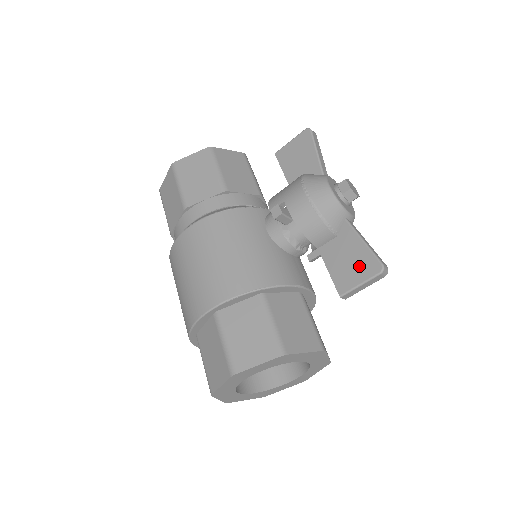
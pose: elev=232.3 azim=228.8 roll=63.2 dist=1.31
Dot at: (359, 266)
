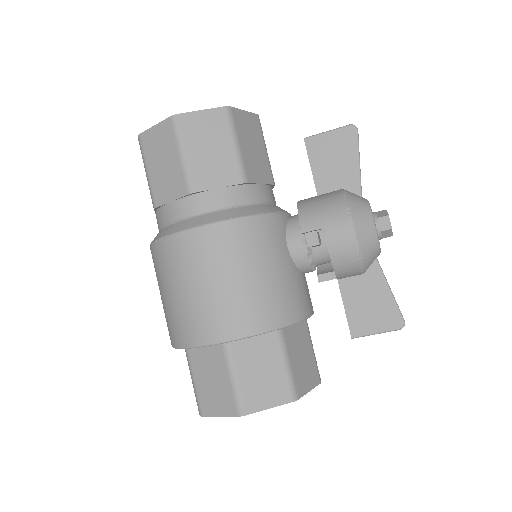
Dot at: (380, 315)
